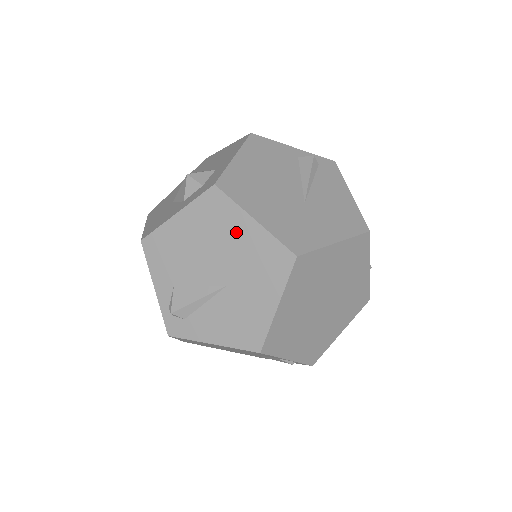
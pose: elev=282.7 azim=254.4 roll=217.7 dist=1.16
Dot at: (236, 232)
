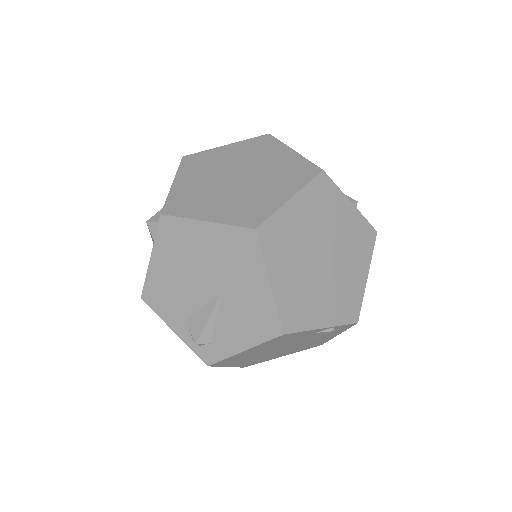
Dot at: (199, 242)
